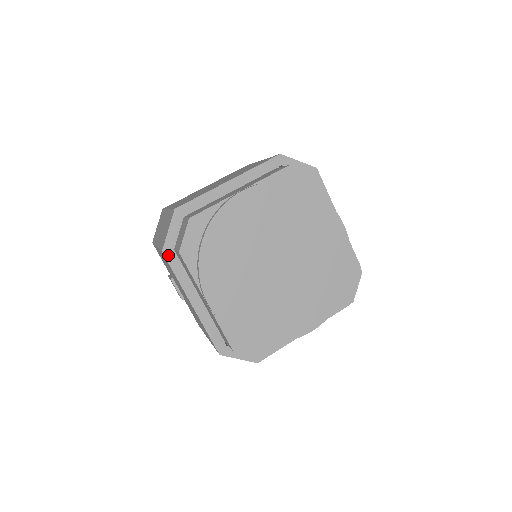
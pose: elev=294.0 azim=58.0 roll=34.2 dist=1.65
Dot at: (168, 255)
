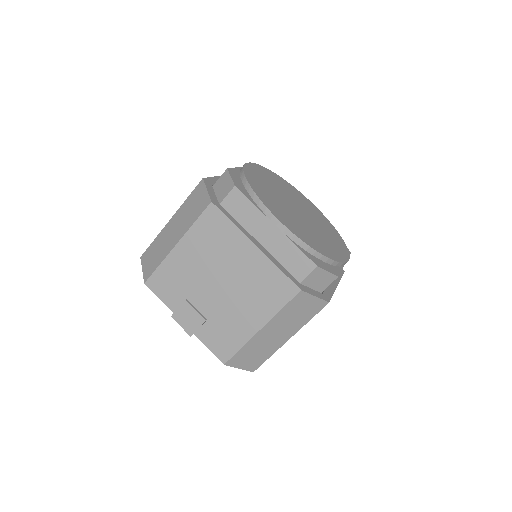
Dot at: (217, 205)
